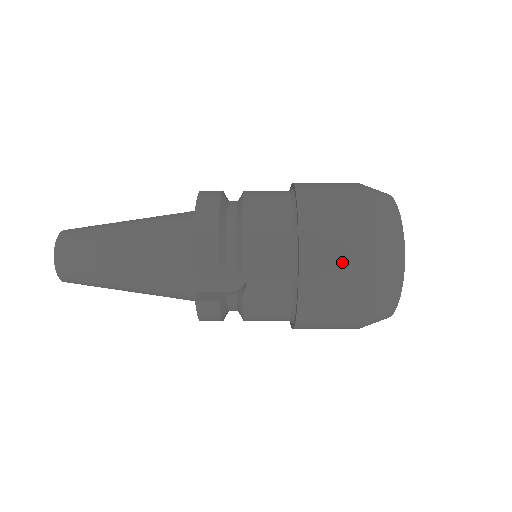
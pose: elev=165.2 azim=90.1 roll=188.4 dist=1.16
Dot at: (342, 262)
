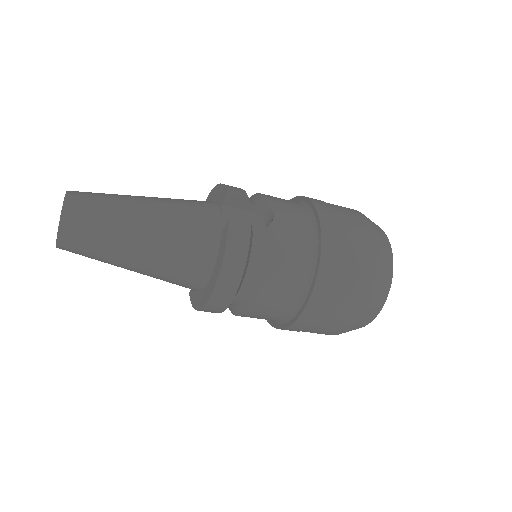
Dot at: (344, 212)
